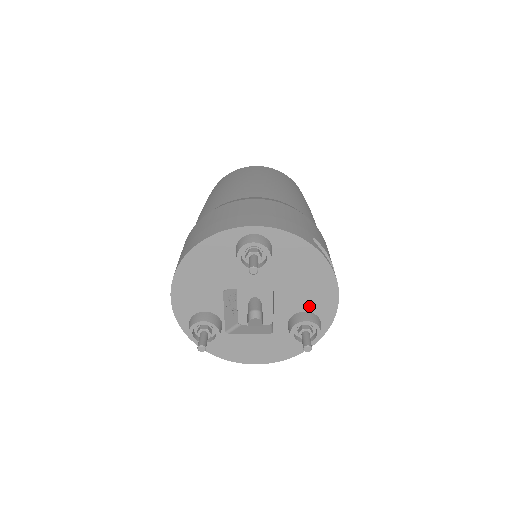
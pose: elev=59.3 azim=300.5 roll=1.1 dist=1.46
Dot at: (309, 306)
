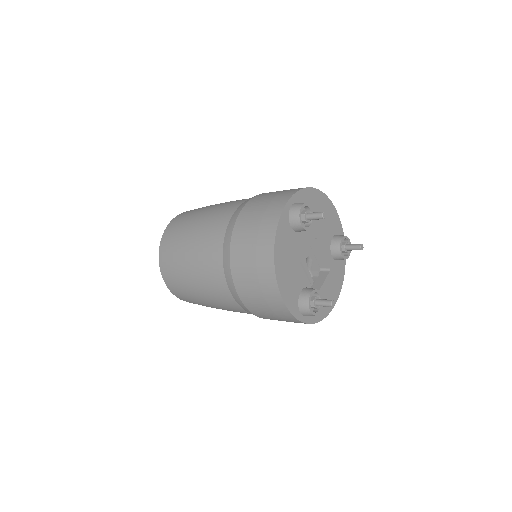
Dot at: (332, 232)
